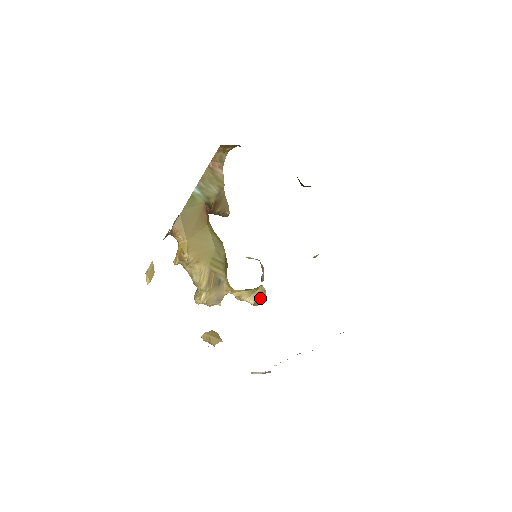
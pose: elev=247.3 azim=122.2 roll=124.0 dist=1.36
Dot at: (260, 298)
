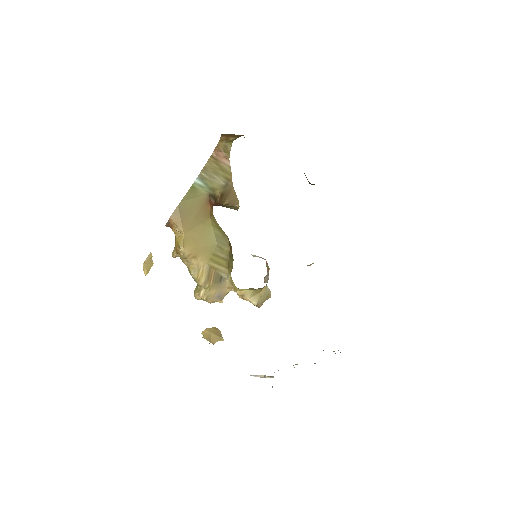
Dot at: (264, 299)
